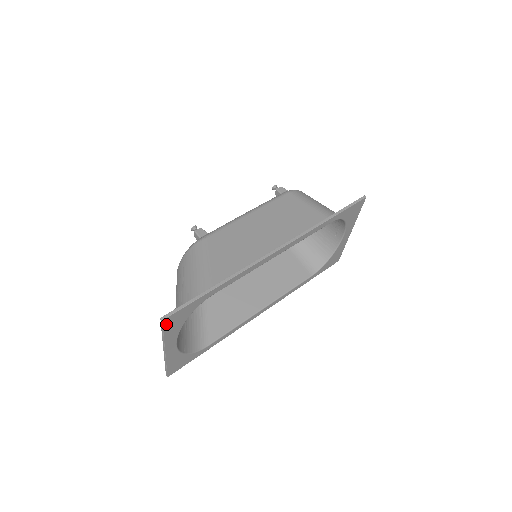
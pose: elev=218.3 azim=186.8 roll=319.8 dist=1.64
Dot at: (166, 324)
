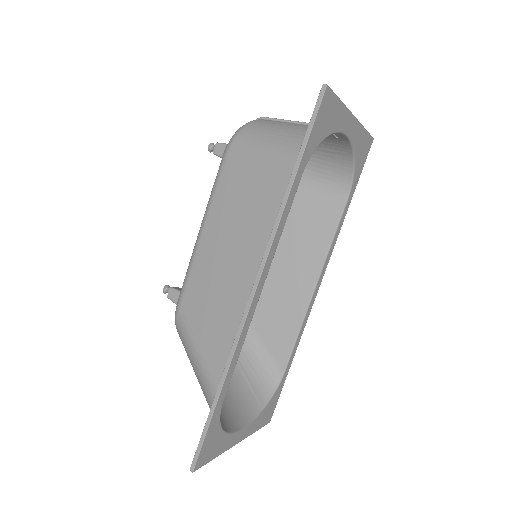
Dot at: (202, 462)
